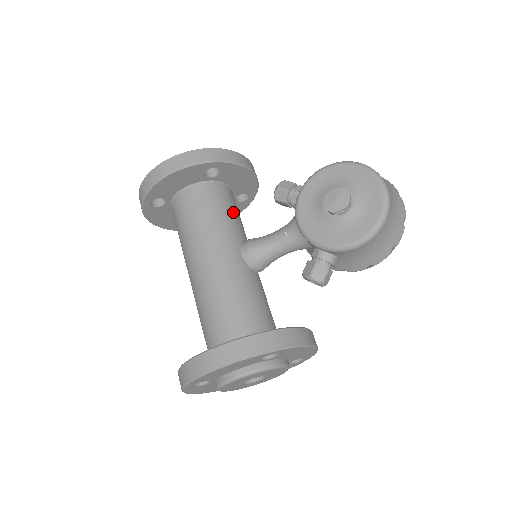
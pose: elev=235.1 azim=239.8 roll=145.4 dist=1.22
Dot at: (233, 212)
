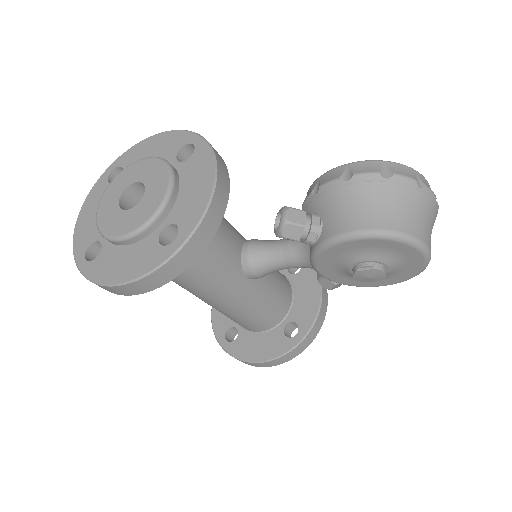
Dot at: (217, 240)
